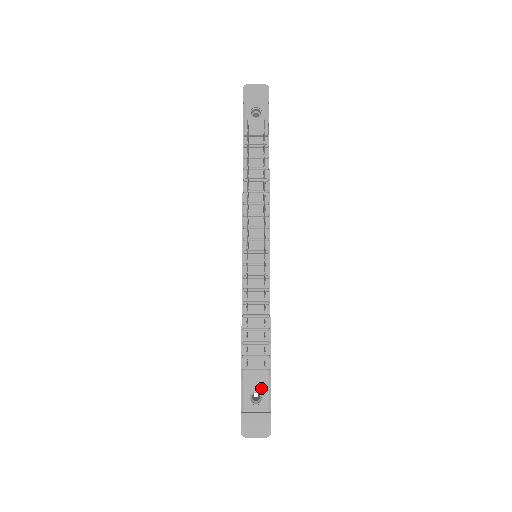
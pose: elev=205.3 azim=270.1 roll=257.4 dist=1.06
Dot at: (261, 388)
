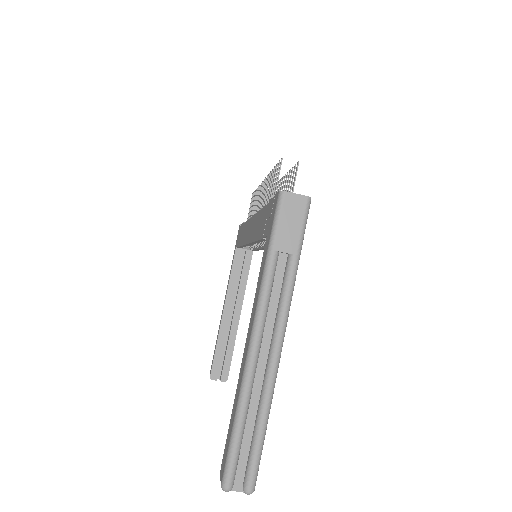
Dot at: occluded
